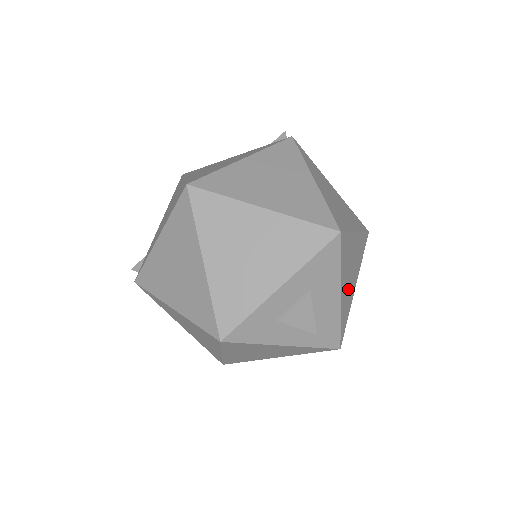
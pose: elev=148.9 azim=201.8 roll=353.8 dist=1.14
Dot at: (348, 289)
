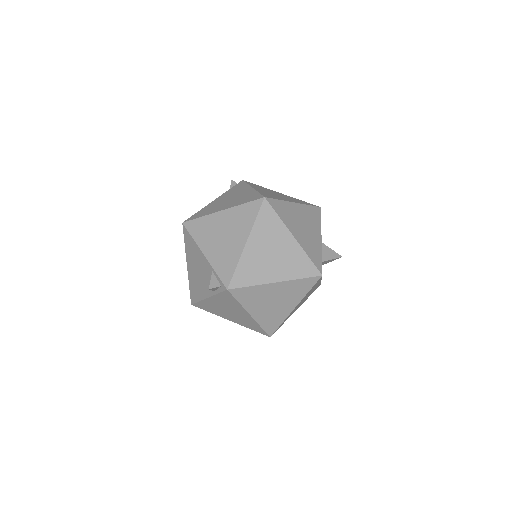
Dot at: occluded
